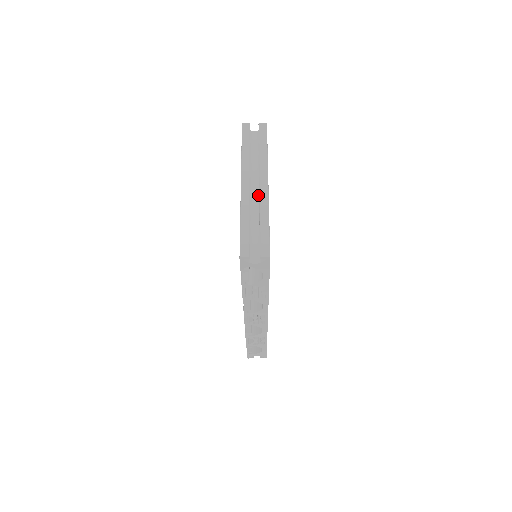
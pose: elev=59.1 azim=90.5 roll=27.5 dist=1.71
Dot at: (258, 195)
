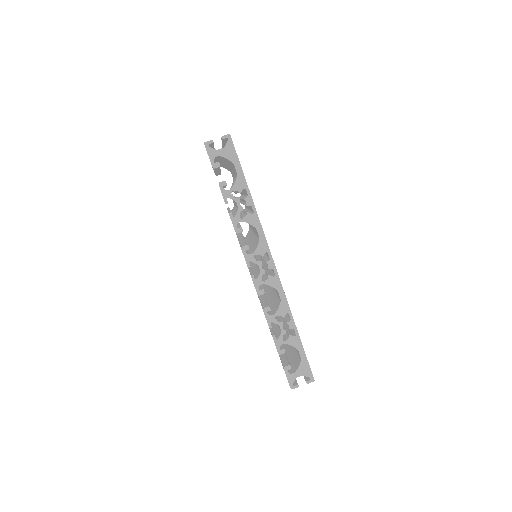
Dot at: occluded
